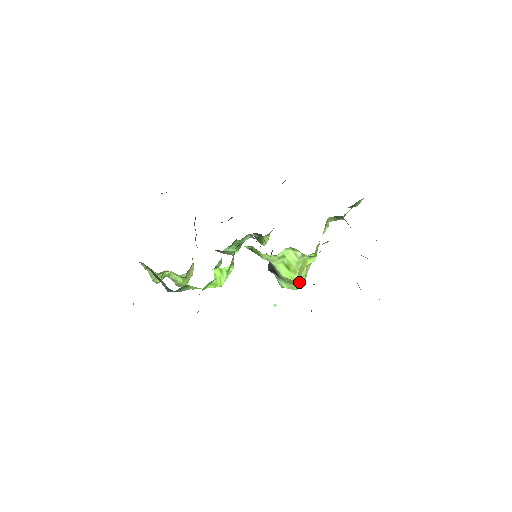
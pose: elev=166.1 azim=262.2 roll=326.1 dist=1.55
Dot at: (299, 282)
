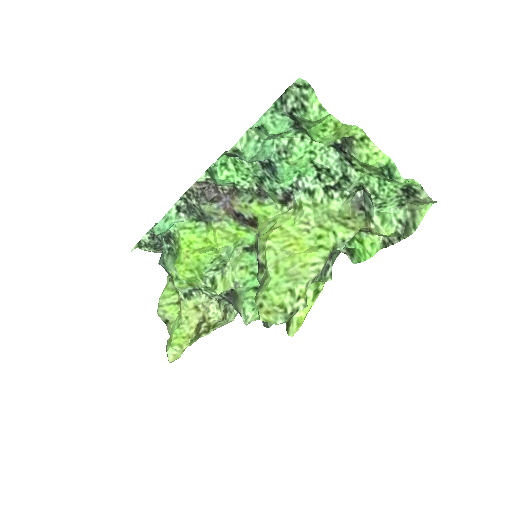
Dot at: (276, 268)
